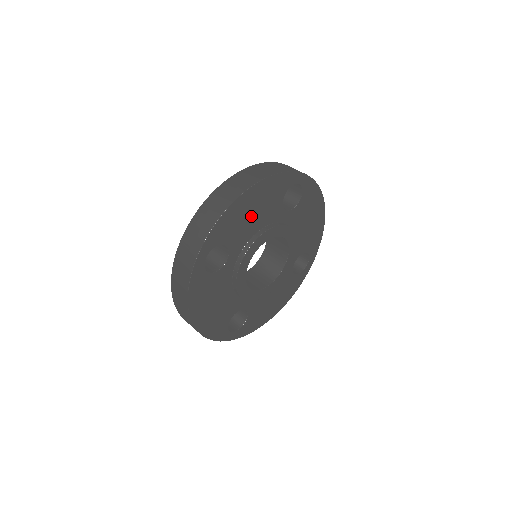
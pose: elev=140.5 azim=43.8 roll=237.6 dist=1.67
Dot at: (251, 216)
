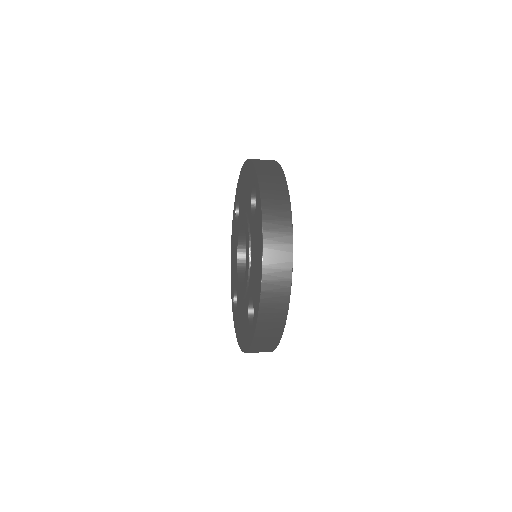
Dot at: occluded
